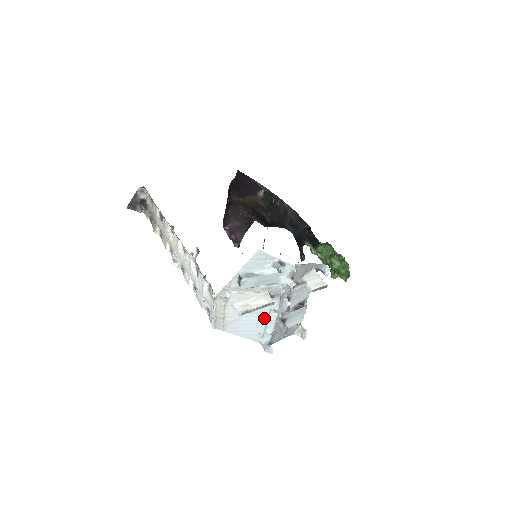
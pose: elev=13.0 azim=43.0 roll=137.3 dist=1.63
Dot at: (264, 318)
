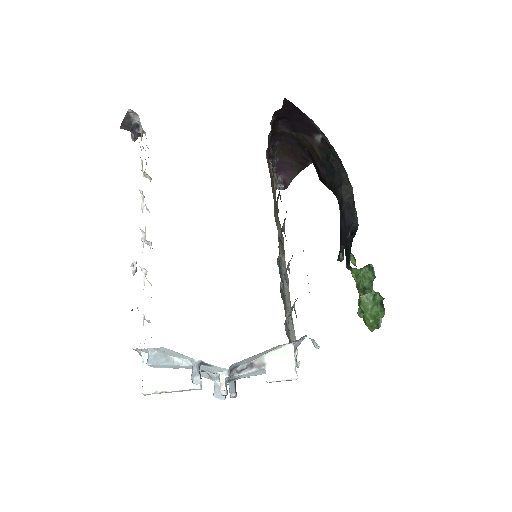
Dot at: (208, 374)
